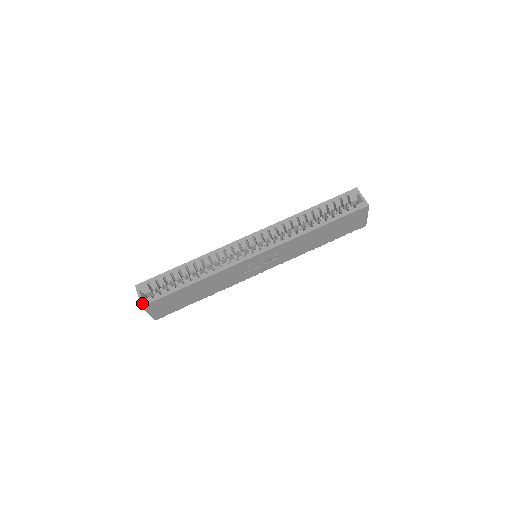
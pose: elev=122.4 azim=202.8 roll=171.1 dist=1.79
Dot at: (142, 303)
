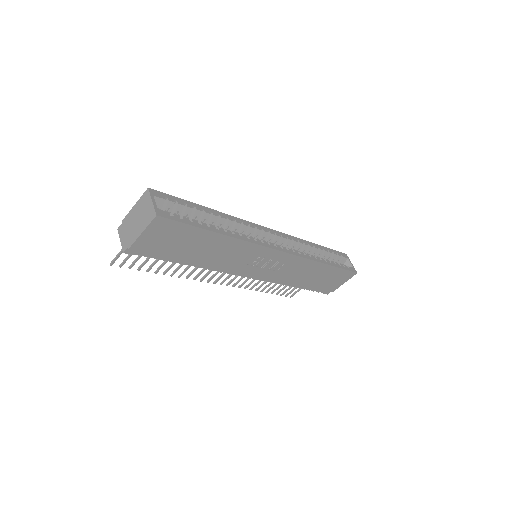
Dot at: (158, 212)
